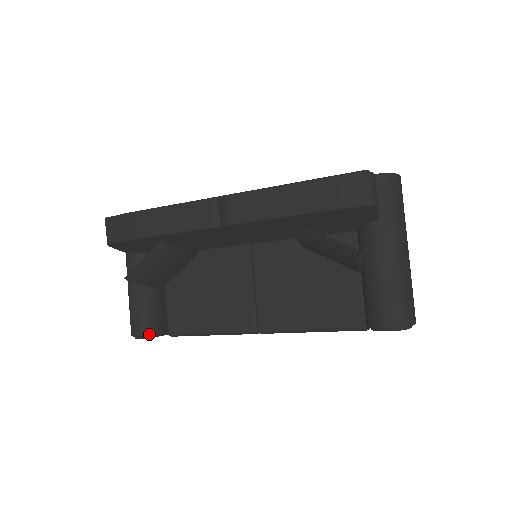
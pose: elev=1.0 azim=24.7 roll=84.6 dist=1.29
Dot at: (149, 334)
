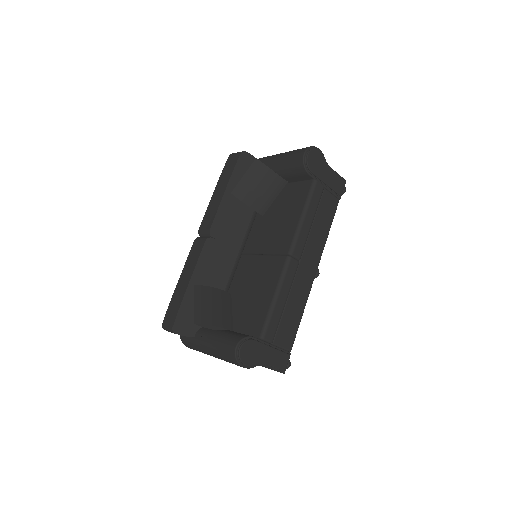
Dot at: (242, 338)
